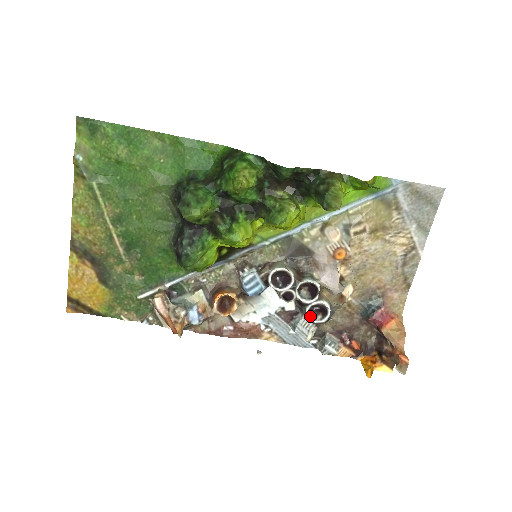
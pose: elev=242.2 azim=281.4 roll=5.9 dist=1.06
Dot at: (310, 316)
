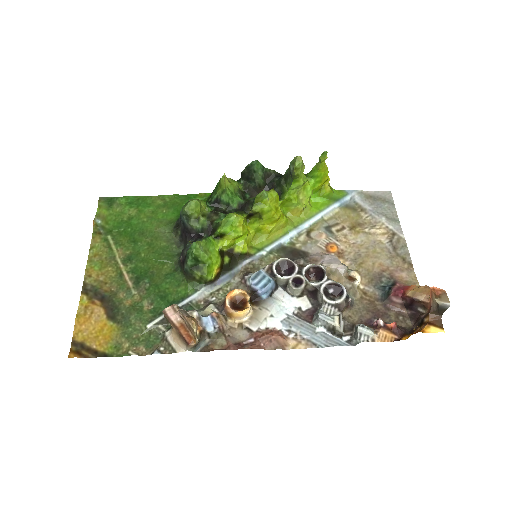
Dot at: (327, 298)
